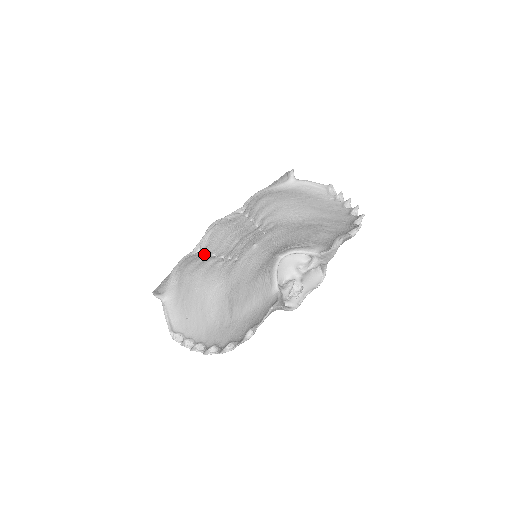
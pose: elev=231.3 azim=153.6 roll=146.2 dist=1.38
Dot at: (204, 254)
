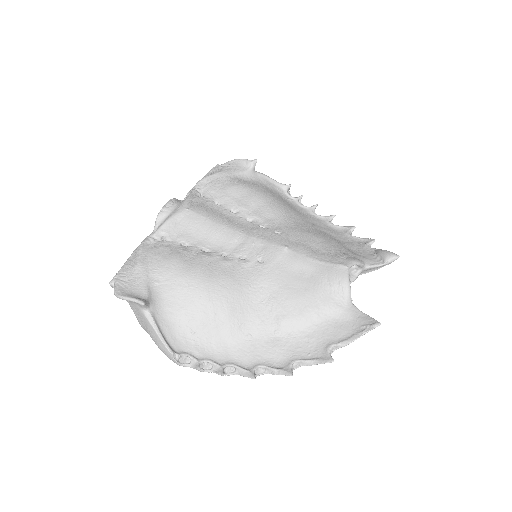
Dot at: (182, 246)
